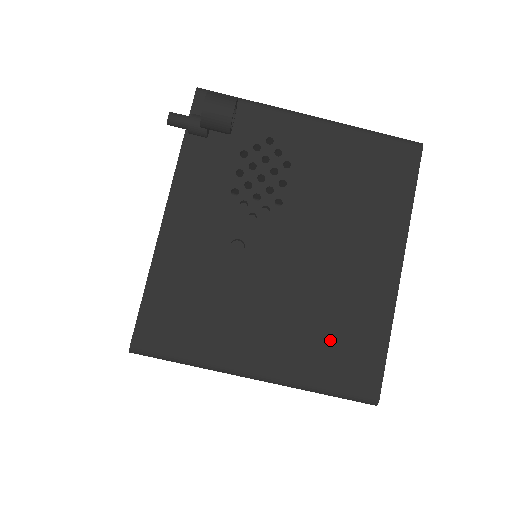
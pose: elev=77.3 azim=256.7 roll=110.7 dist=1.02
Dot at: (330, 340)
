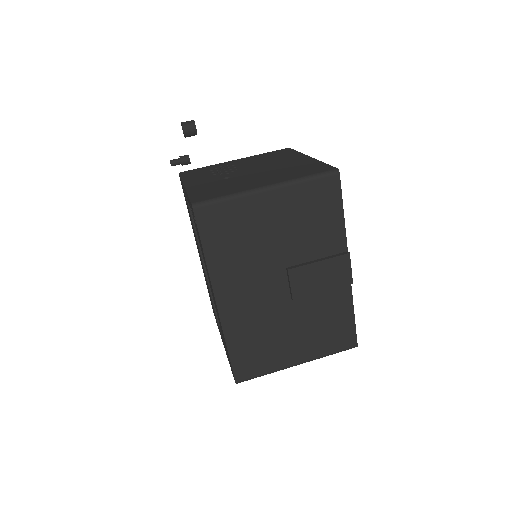
Dot at: (295, 171)
